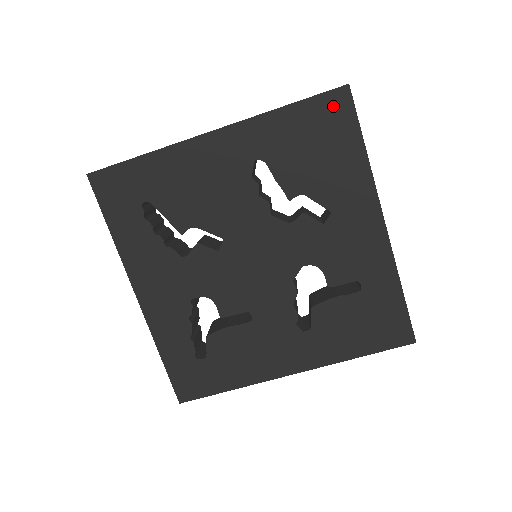
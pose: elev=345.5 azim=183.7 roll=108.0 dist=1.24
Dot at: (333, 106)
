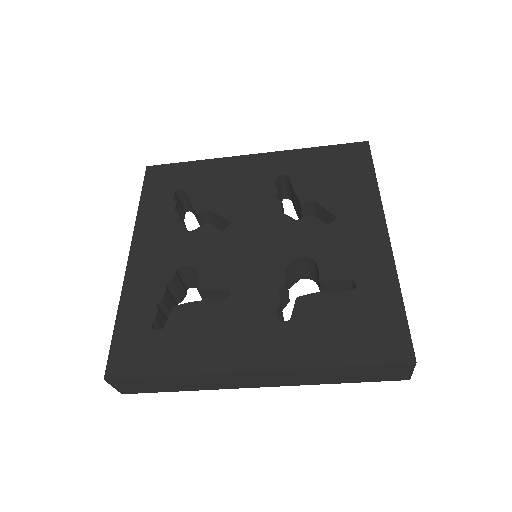
Dot at: (353, 151)
